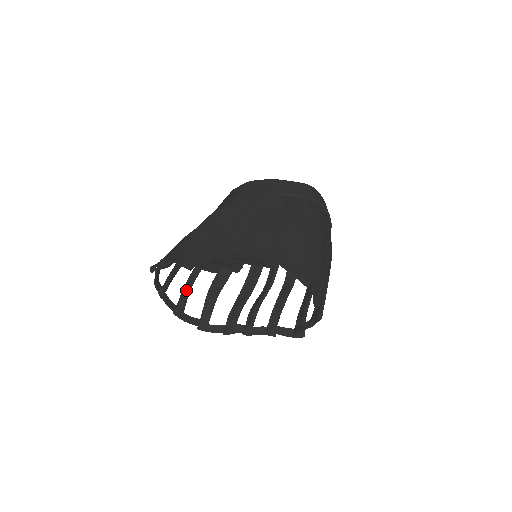
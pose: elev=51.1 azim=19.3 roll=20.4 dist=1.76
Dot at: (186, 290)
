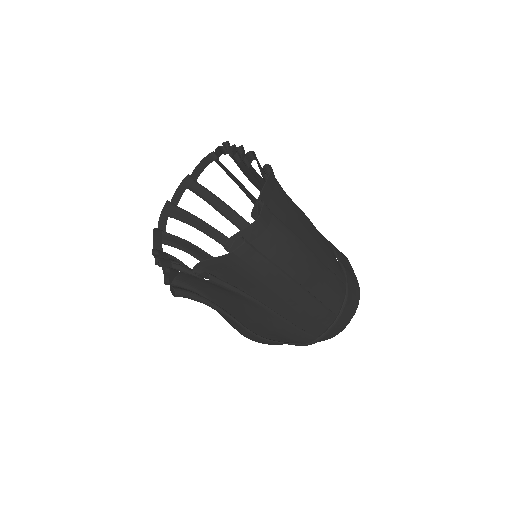
Dot at: (194, 221)
